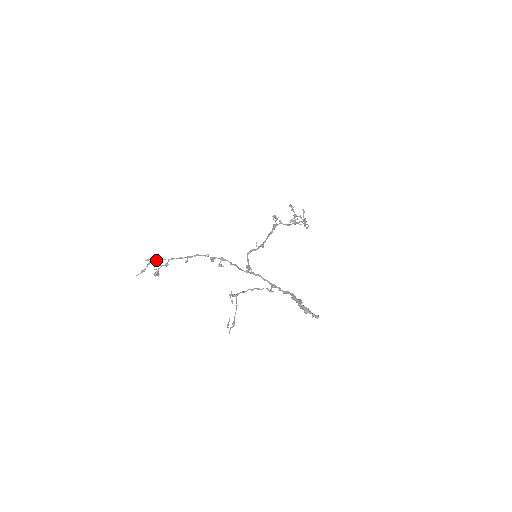
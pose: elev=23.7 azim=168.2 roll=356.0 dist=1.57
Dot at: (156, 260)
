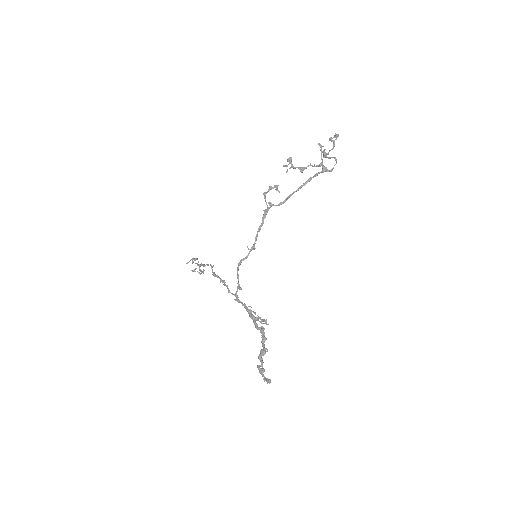
Dot at: (192, 263)
